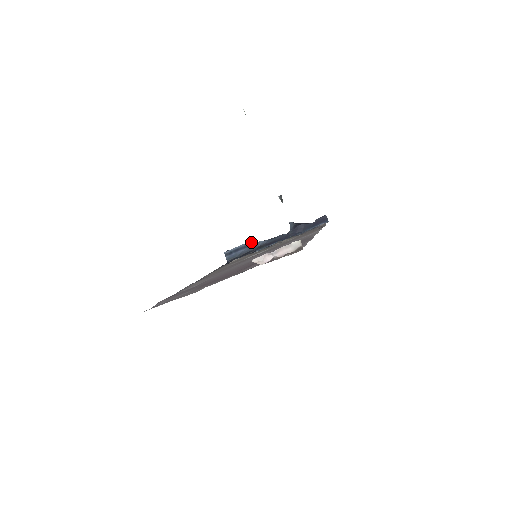
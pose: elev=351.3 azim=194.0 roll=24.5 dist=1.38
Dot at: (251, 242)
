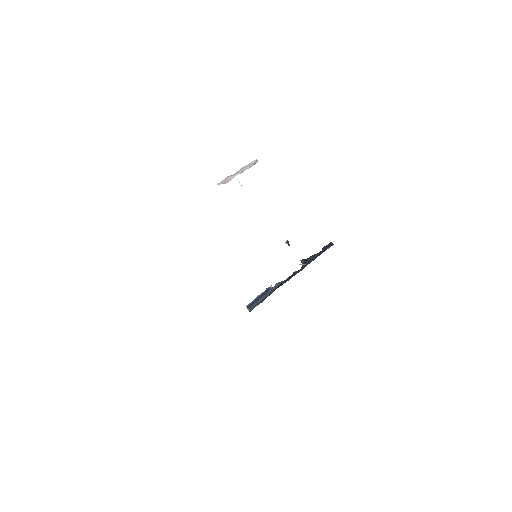
Dot at: (269, 288)
